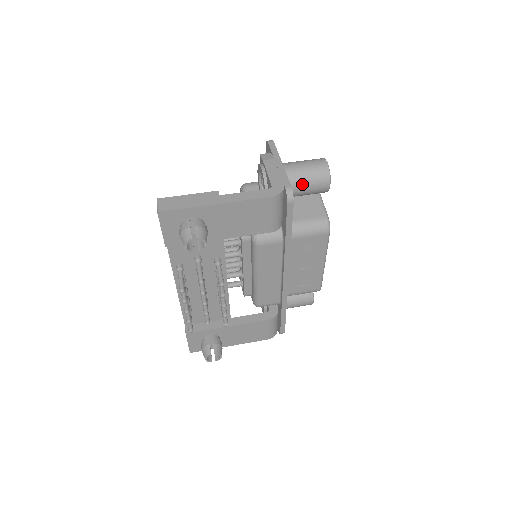
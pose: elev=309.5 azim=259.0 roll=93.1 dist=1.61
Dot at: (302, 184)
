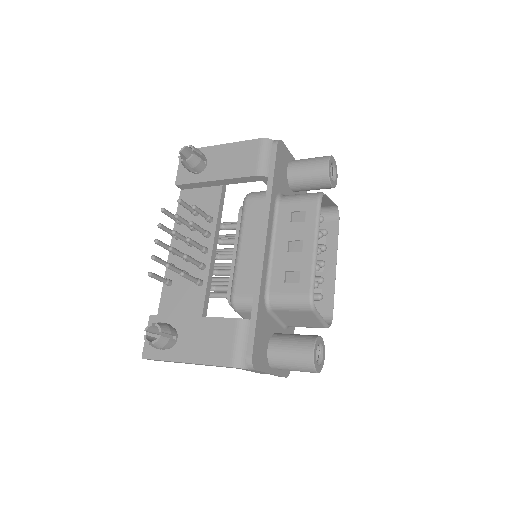
Dot at: (303, 163)
